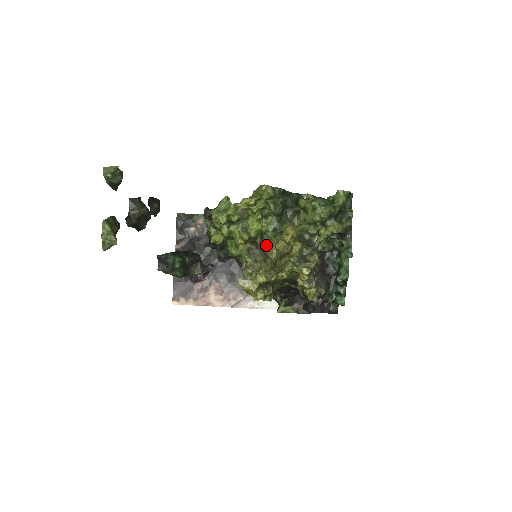
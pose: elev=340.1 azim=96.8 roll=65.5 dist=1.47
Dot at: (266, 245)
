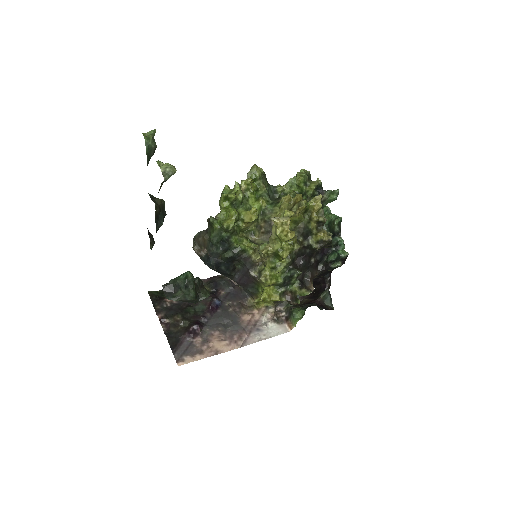
Dot at: (271, 216)
